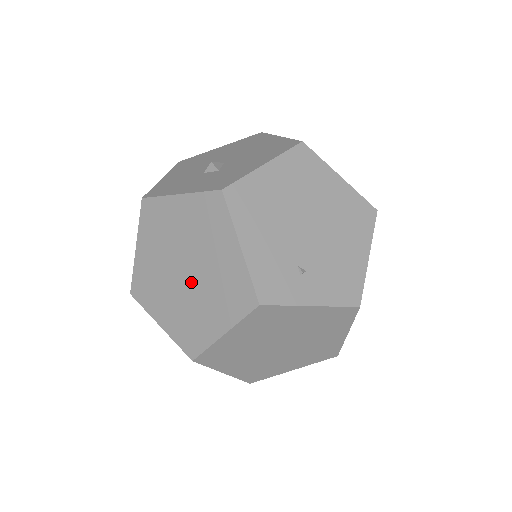
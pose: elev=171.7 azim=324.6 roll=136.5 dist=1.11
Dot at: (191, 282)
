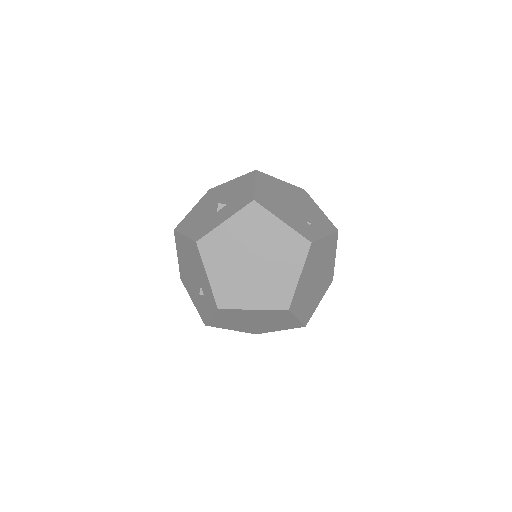
Dot at: (262, 264)
